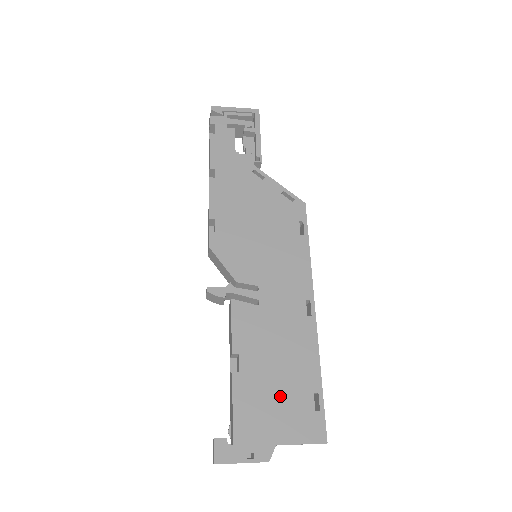
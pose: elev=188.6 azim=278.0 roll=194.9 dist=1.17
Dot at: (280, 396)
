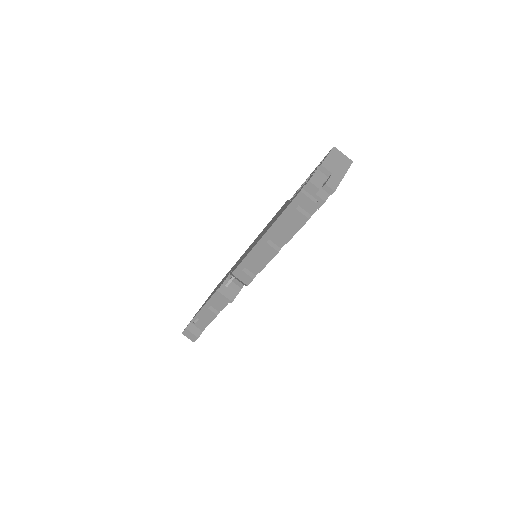
Dot at: occluded
